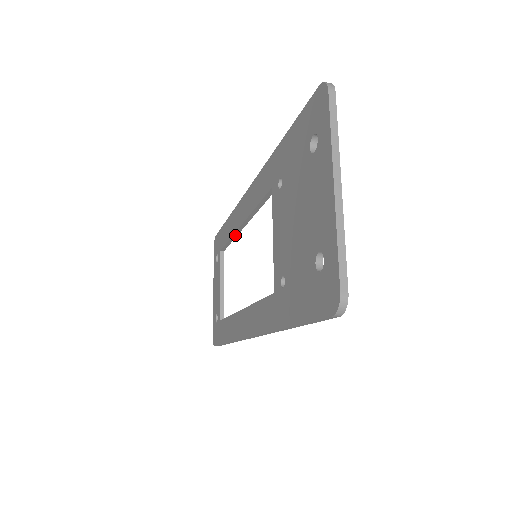
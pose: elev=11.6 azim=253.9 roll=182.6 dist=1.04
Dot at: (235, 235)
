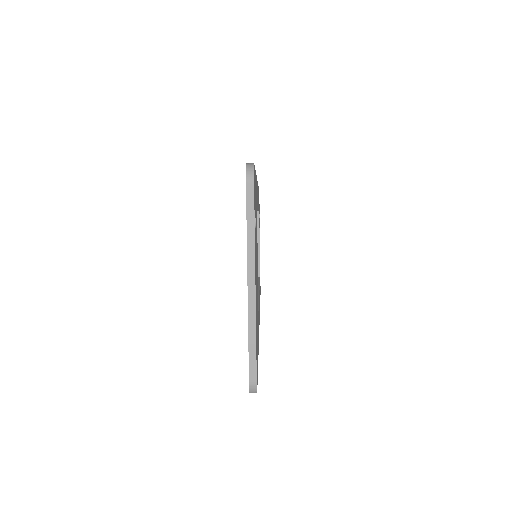
Dot at: occluded
